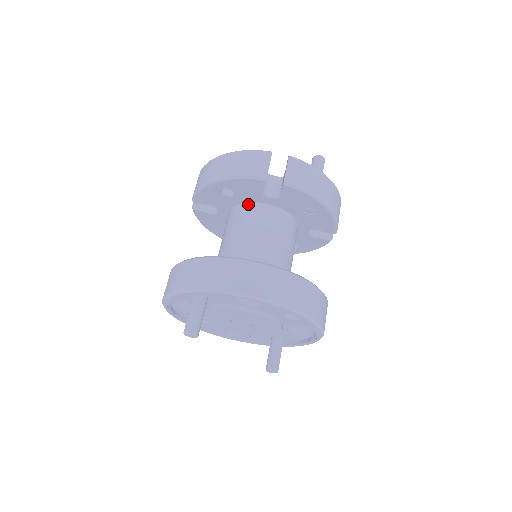
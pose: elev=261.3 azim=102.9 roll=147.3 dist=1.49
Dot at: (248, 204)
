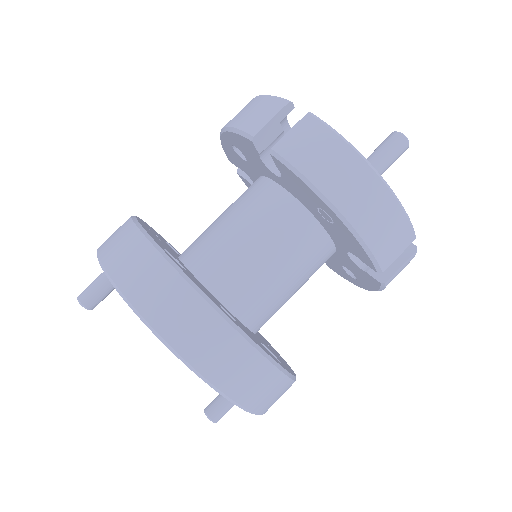
Dot at: (262, 178)
